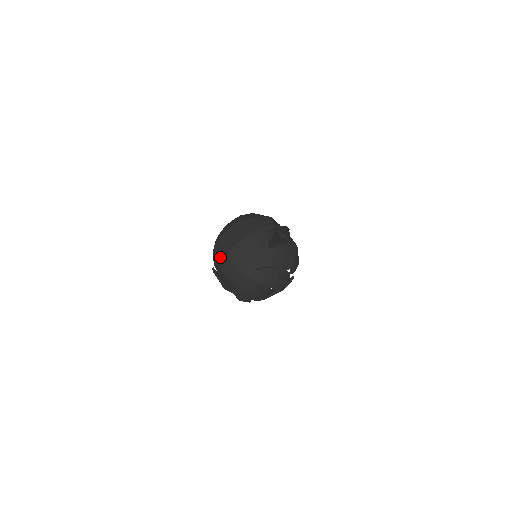
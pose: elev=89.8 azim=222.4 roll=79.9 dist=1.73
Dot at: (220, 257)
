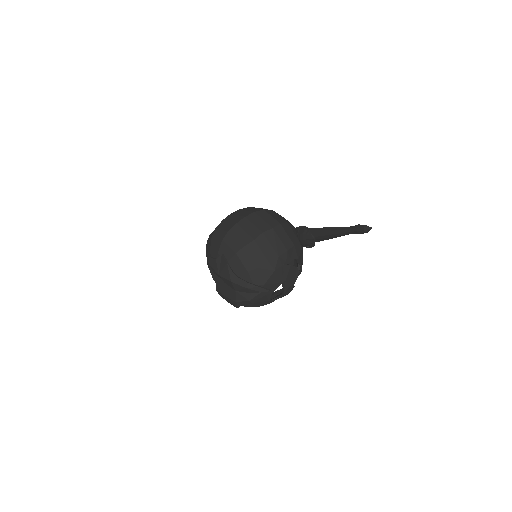
Dot at: (241, 242)
